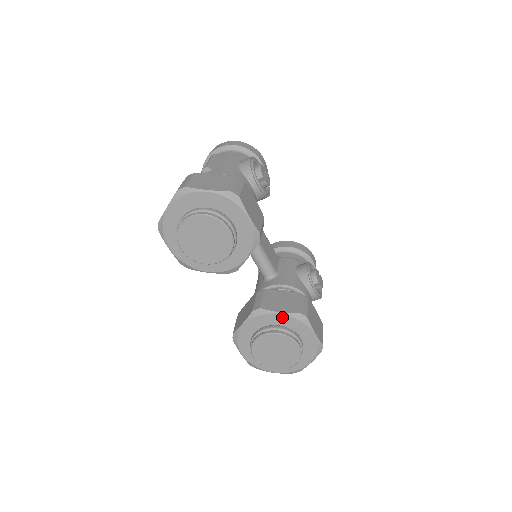
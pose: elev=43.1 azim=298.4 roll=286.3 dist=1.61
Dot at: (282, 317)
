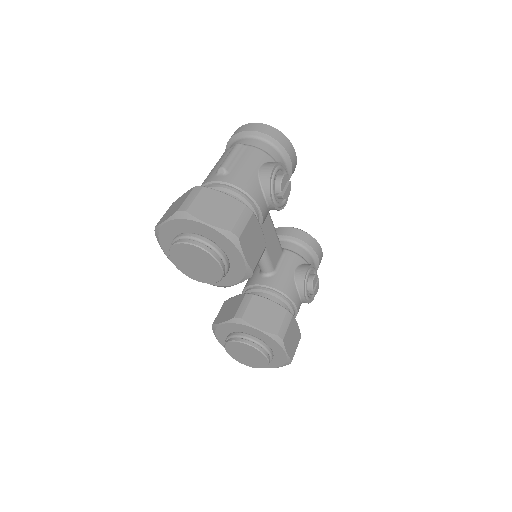
Dot at: (259, 333)
